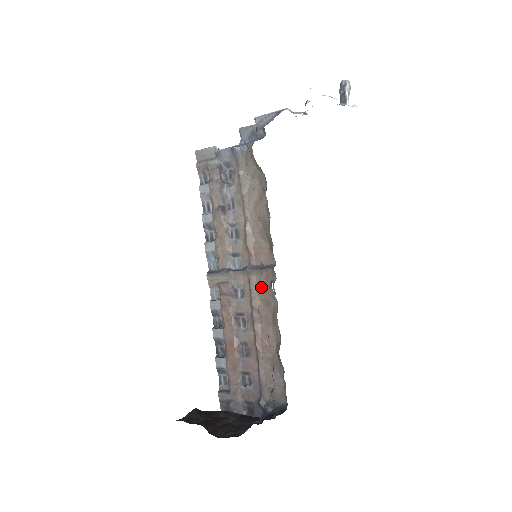
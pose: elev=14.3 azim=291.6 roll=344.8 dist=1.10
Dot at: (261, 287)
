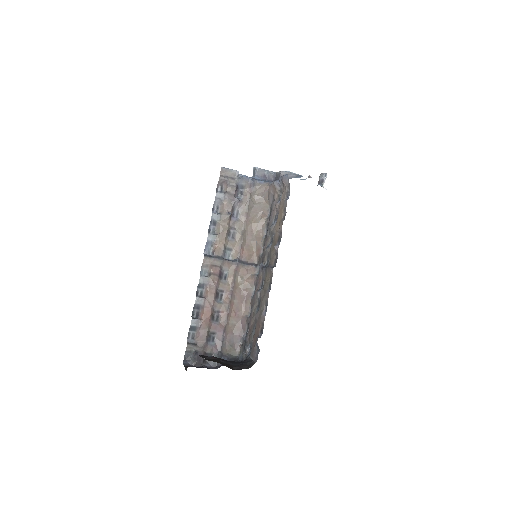
Dot at: (243, 276)
